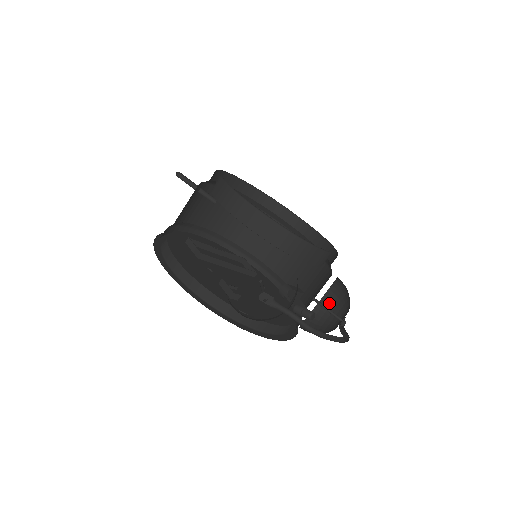
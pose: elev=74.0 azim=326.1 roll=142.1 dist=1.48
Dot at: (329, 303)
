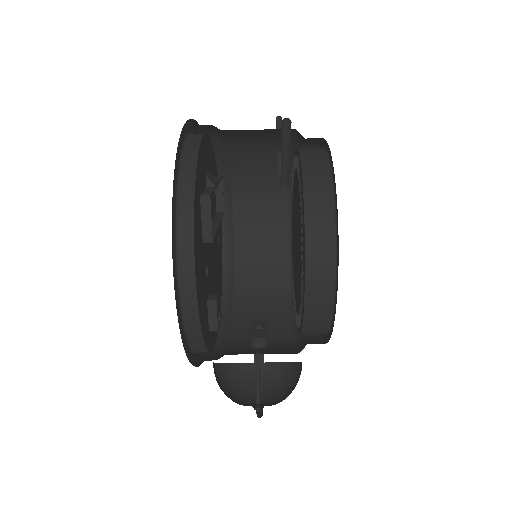
Dot at: occluded
